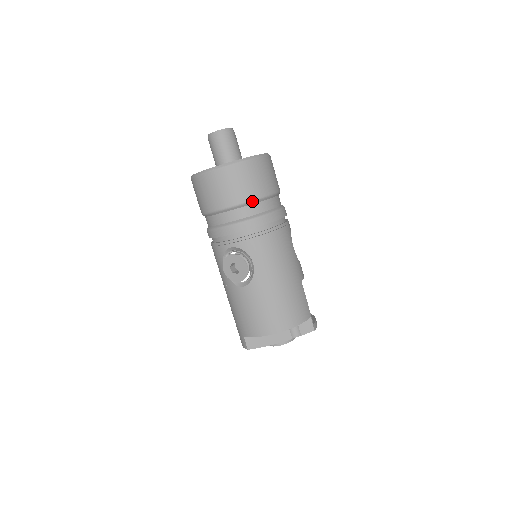
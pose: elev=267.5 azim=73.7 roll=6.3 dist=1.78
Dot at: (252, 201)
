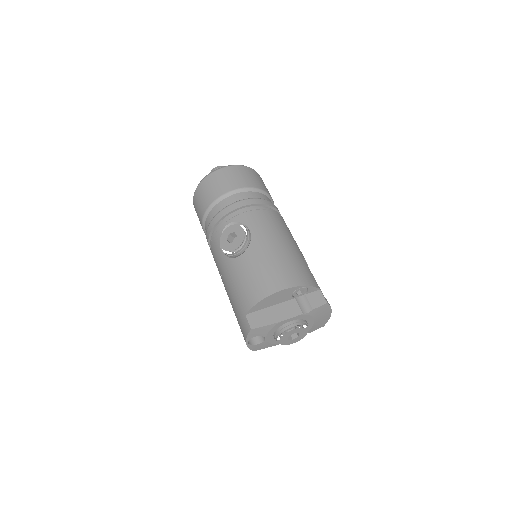
Dot at: (246, 188)
